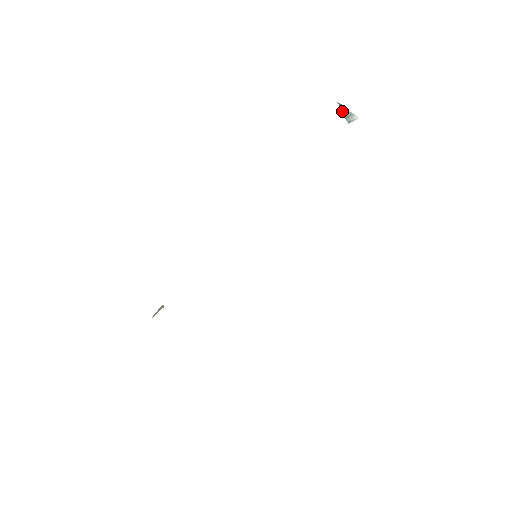
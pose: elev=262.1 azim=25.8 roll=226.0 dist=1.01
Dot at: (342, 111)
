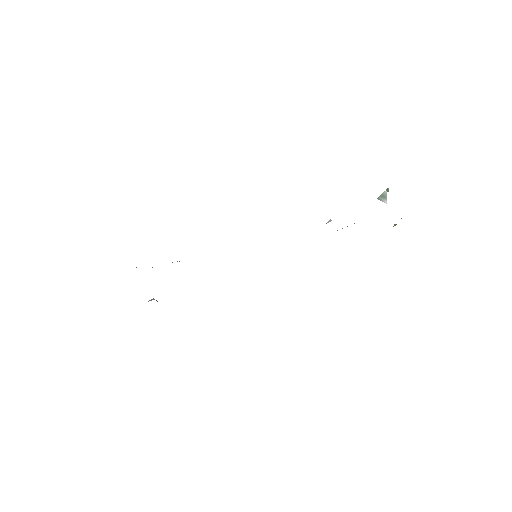
Dot at: (384, 192)
